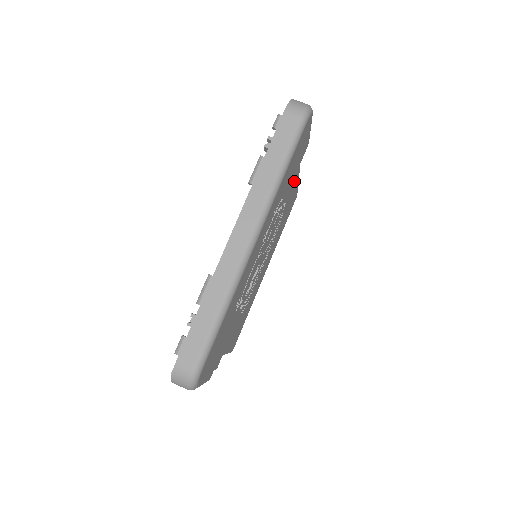
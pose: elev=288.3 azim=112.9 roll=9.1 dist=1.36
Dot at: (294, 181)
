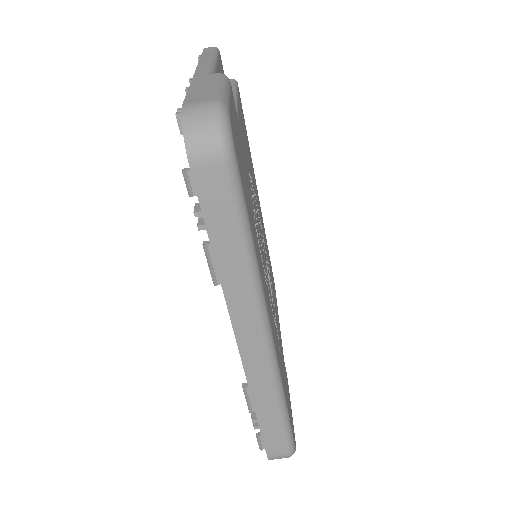
Dot at: occluded
